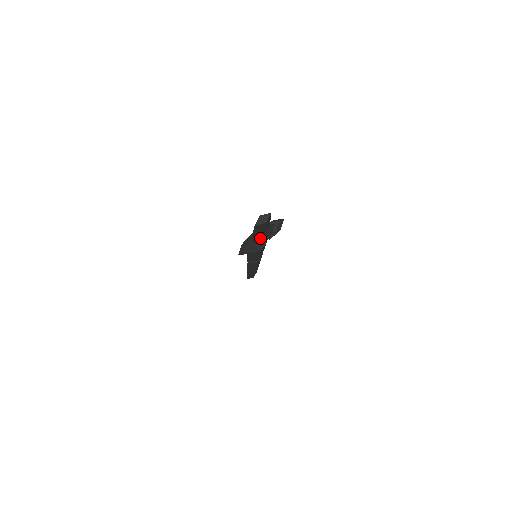
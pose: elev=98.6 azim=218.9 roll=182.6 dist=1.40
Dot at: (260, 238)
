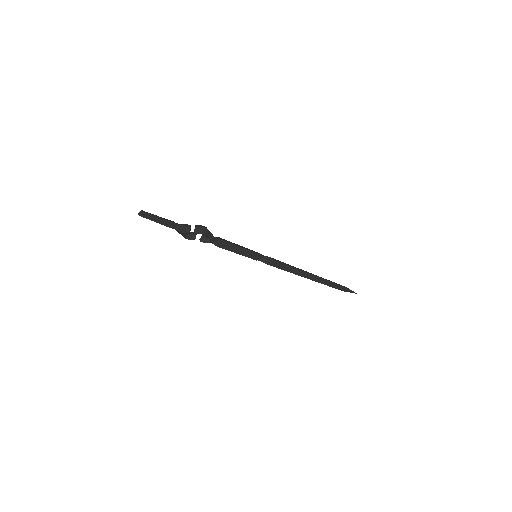
Dot at: (177, 230)
